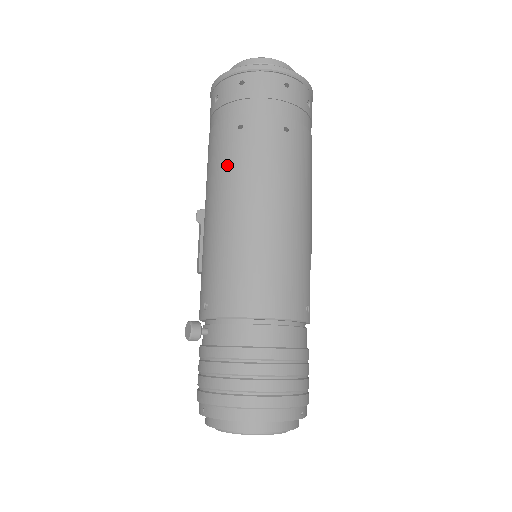
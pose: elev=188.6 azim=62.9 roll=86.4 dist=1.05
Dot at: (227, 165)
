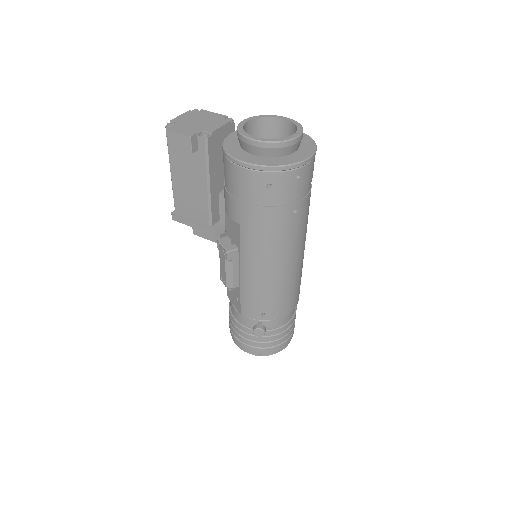
Dot at: (284, 239)
